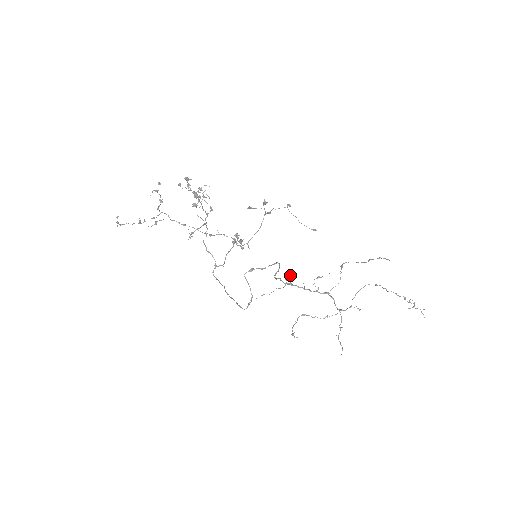
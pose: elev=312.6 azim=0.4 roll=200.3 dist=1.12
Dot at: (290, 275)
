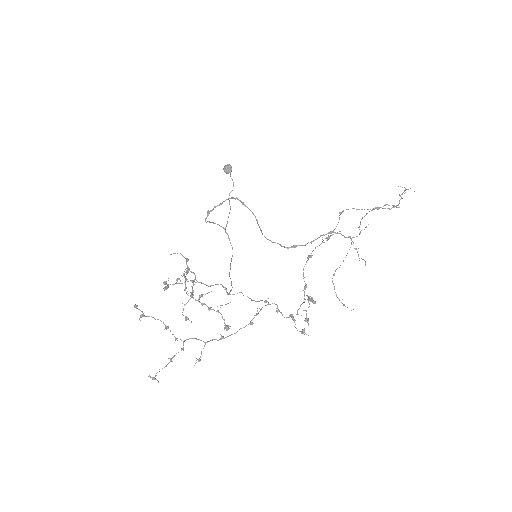
Dot at: (228, 167)
